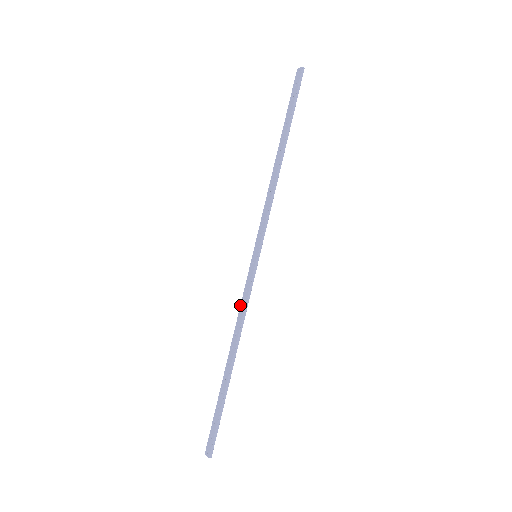
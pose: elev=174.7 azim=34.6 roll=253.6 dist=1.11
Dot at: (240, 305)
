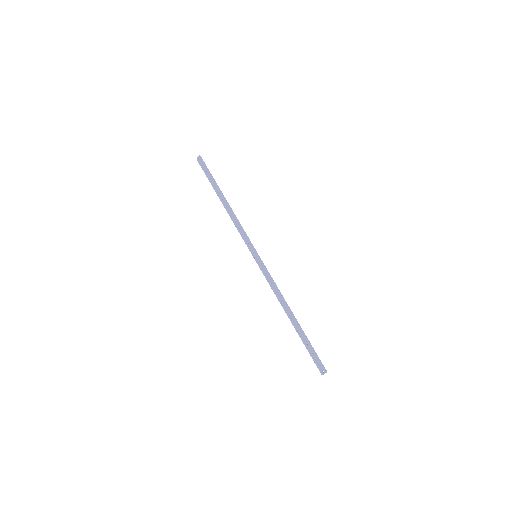
Dot at: (270, 286)
